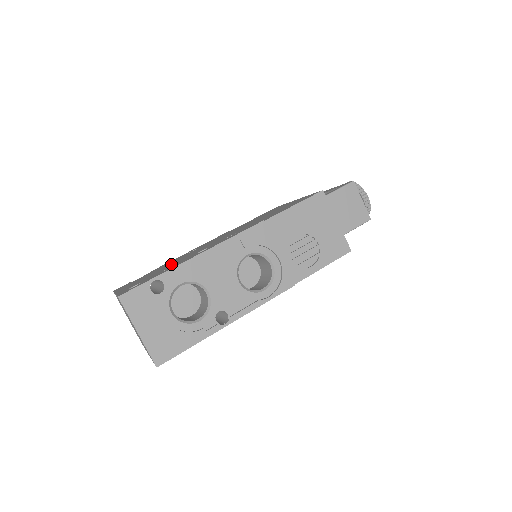
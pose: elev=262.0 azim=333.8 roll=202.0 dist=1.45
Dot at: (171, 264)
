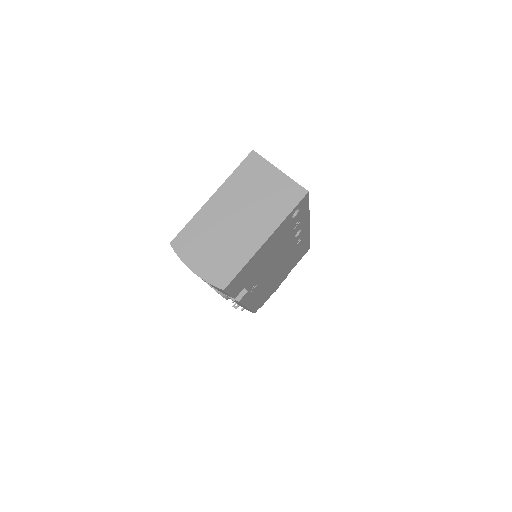
Dot at: occluded
